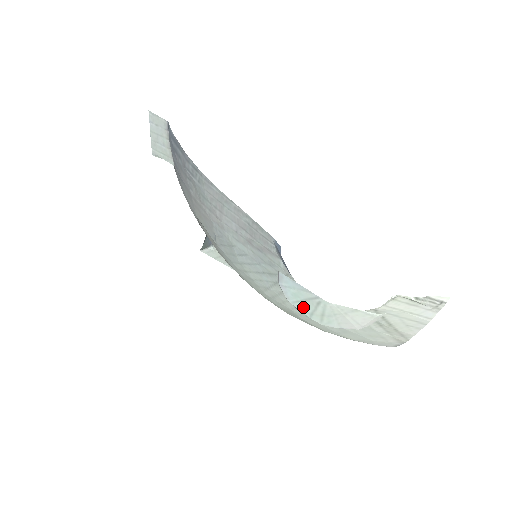
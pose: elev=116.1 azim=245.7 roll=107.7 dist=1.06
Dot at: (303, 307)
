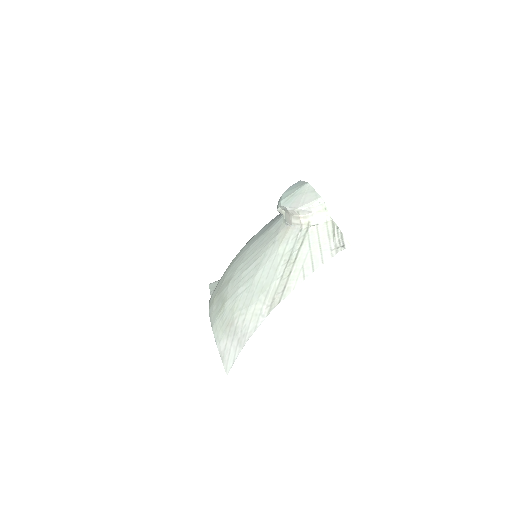
Dot at: (287, 194)
